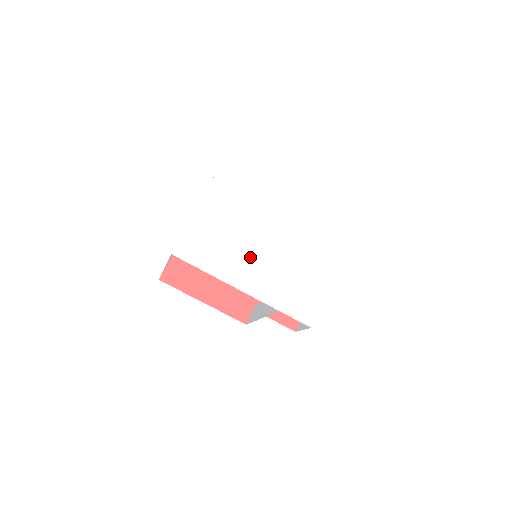
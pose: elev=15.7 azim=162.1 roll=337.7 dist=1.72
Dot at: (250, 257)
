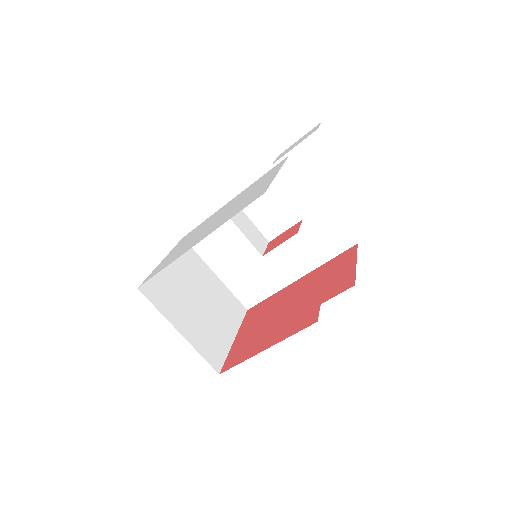
Dot at: (202, 233)
